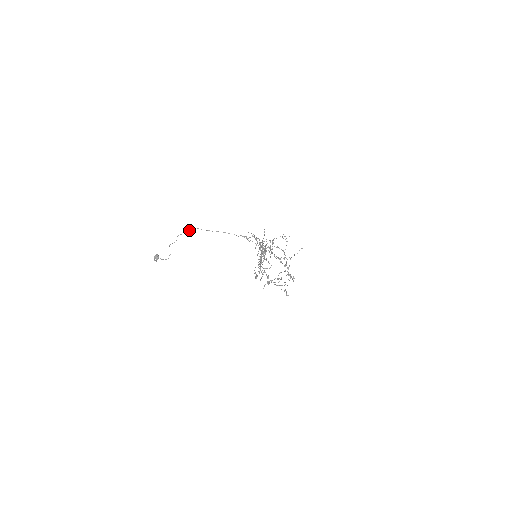
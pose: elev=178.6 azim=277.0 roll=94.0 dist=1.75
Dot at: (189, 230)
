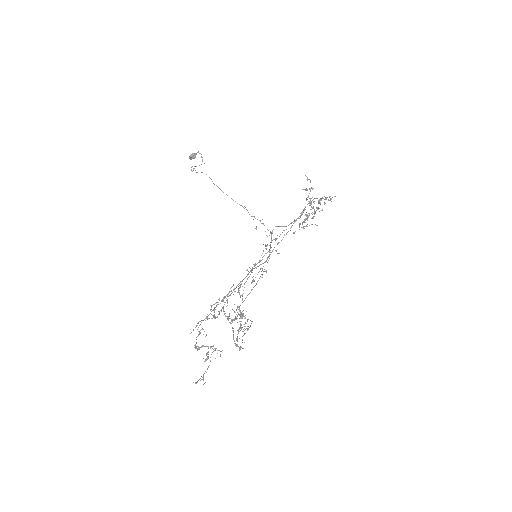
Dot at: (202, 172)
